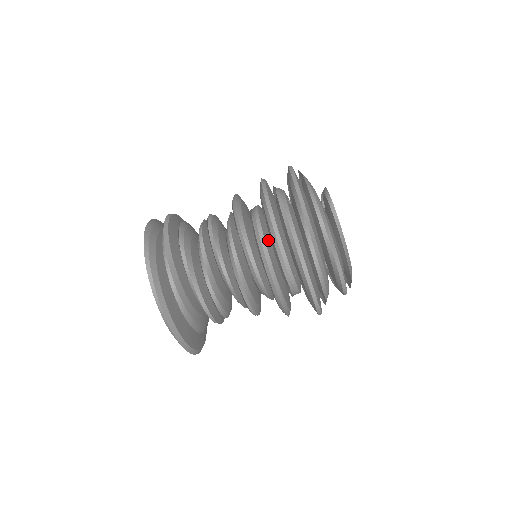
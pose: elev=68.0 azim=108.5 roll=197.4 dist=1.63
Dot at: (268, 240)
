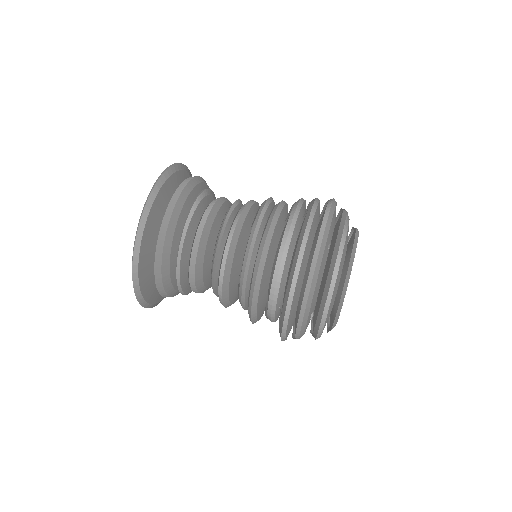
Dot at: (287, 215)
